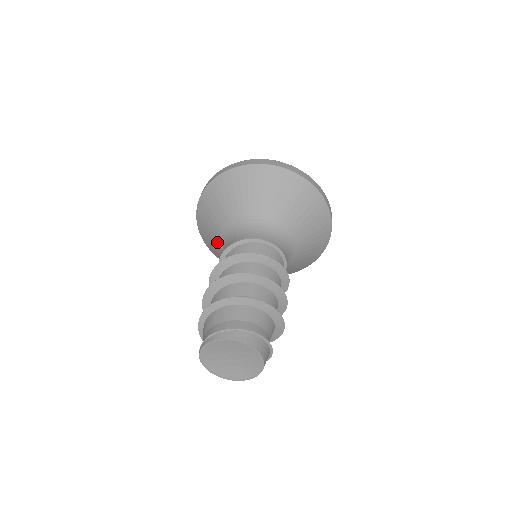
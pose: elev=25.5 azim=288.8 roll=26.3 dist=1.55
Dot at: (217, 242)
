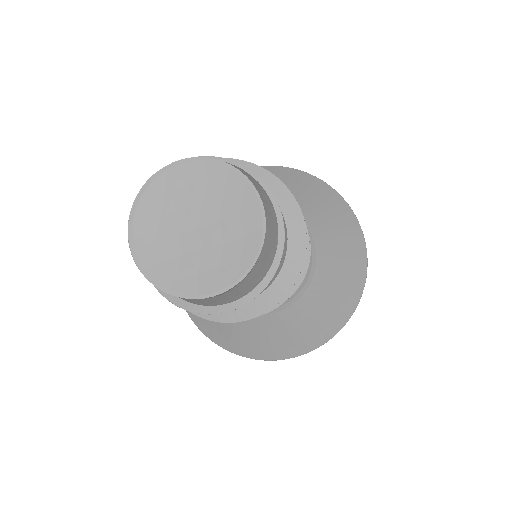
Dot at: occluded
